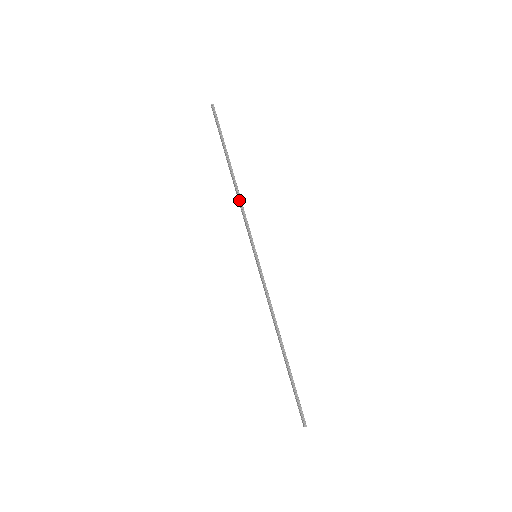
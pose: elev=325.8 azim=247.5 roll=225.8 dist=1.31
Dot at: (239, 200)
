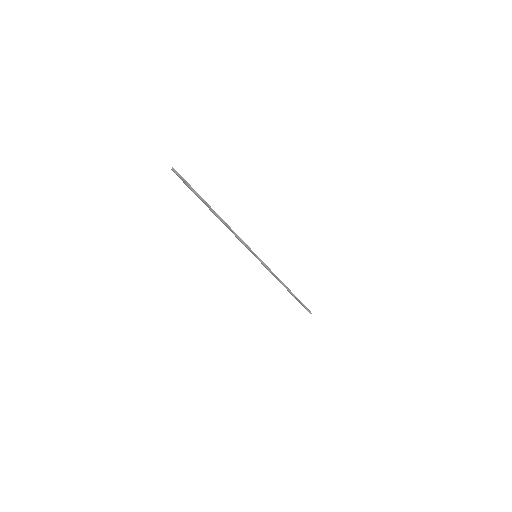
Dot at: (231, 231)
